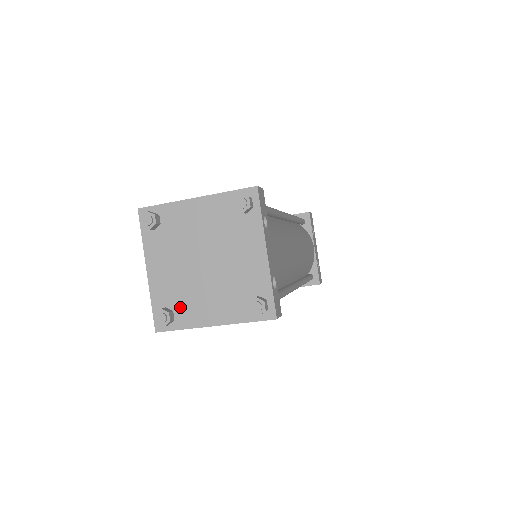
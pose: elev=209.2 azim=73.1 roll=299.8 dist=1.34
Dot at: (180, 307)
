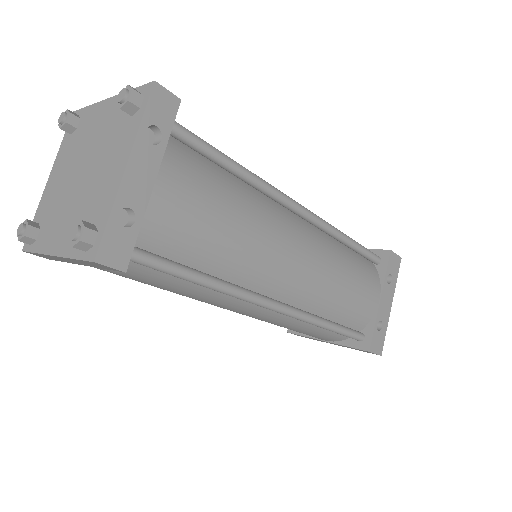
Dot at: (46, 225)
